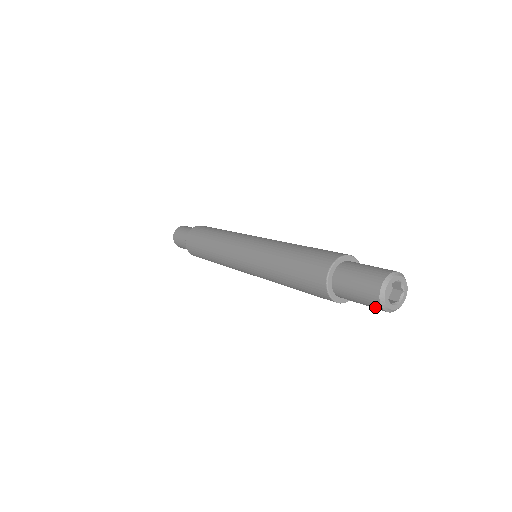
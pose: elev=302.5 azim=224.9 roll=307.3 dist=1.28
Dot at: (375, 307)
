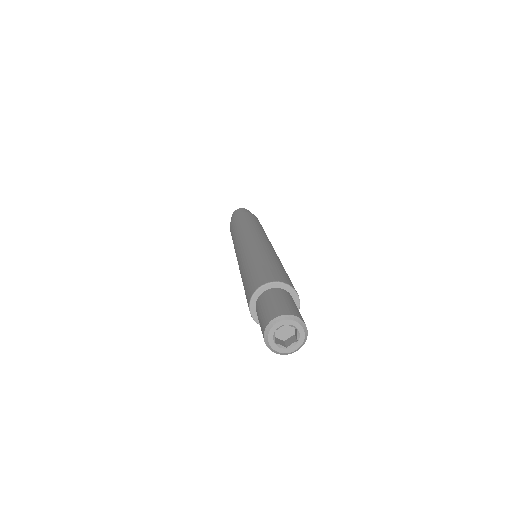
Dot at: occluded
